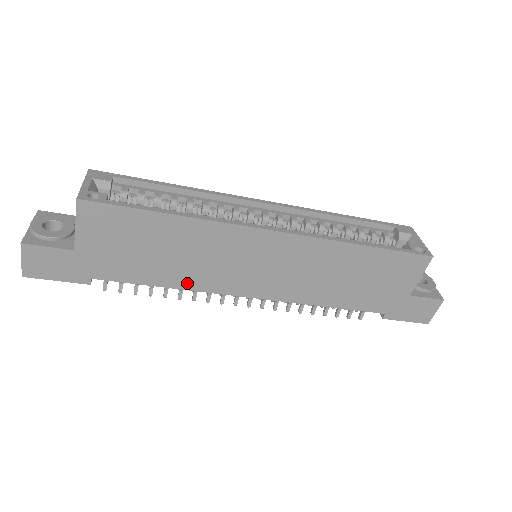
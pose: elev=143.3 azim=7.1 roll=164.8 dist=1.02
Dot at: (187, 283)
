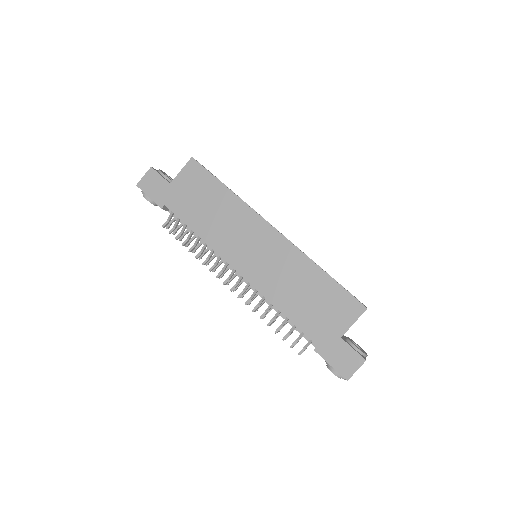
Dot at: (208, 237)
